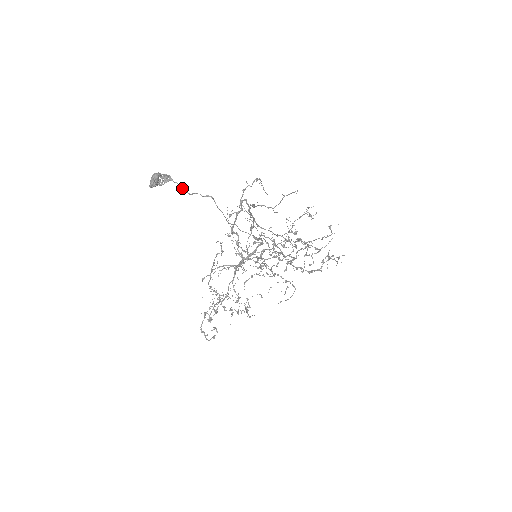
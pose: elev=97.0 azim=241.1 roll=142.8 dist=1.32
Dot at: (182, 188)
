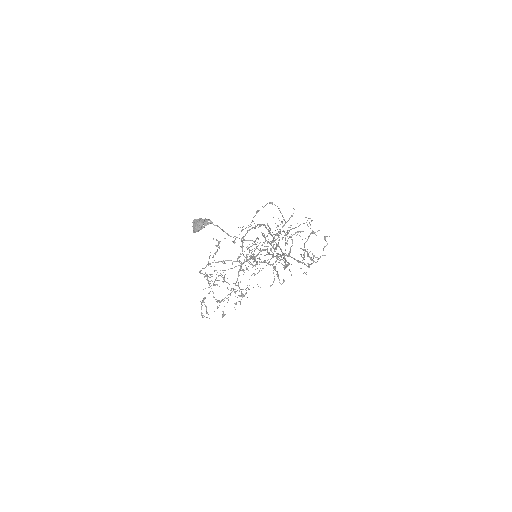
Dot at: (223, 231)
